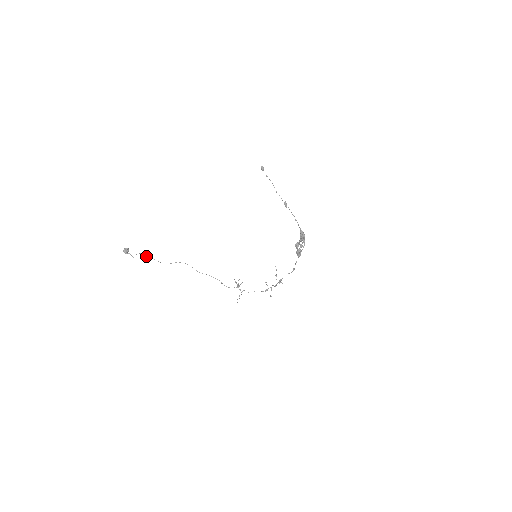
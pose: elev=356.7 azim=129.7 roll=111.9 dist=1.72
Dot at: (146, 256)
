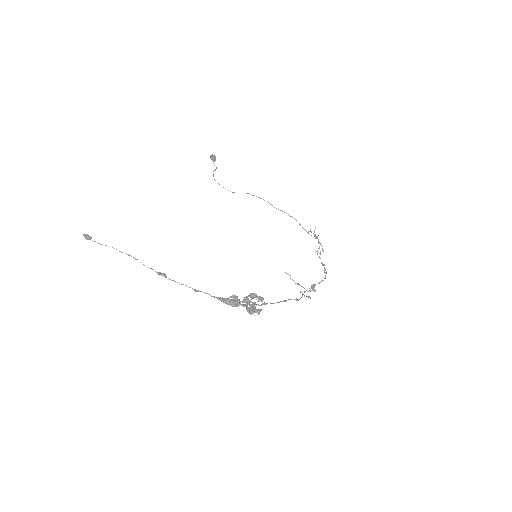
Dot at: (215, 180)
